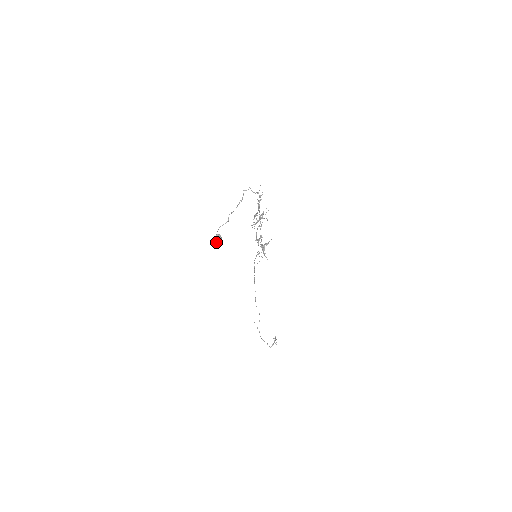
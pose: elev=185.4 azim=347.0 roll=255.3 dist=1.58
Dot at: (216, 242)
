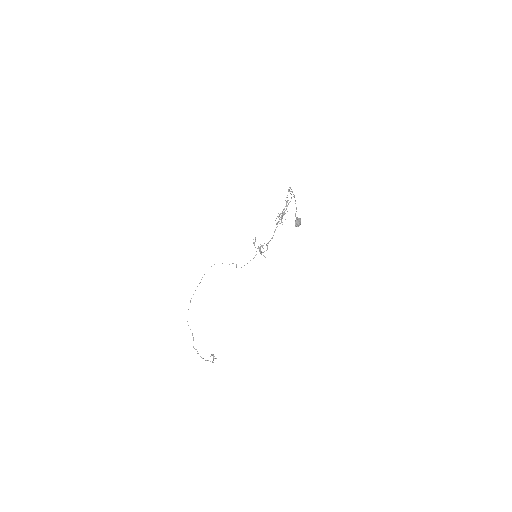
Dot at: (299, 224)
